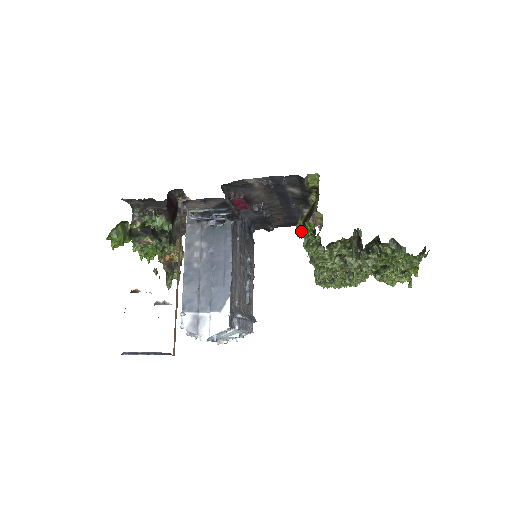
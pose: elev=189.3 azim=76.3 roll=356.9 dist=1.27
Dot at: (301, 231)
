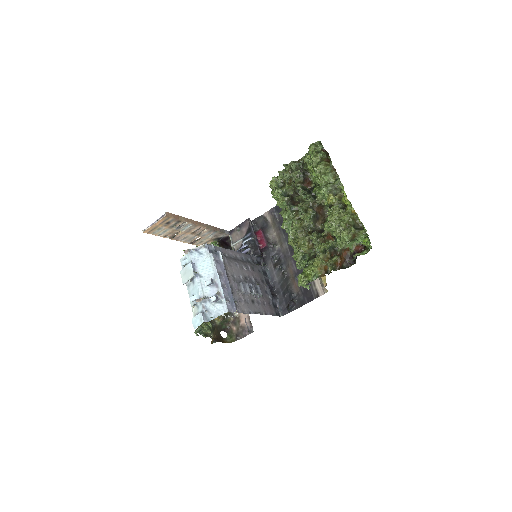
Dot at: (271, 192)
